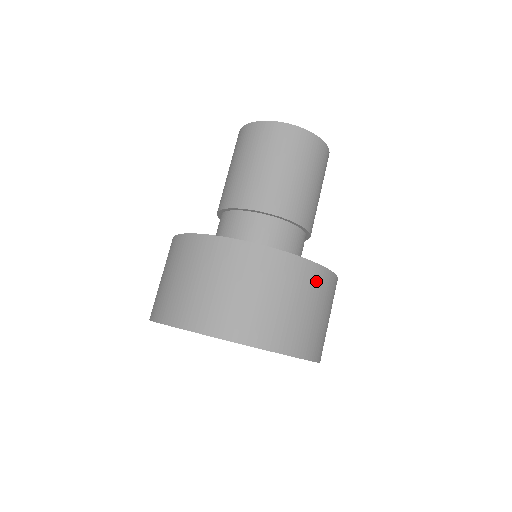
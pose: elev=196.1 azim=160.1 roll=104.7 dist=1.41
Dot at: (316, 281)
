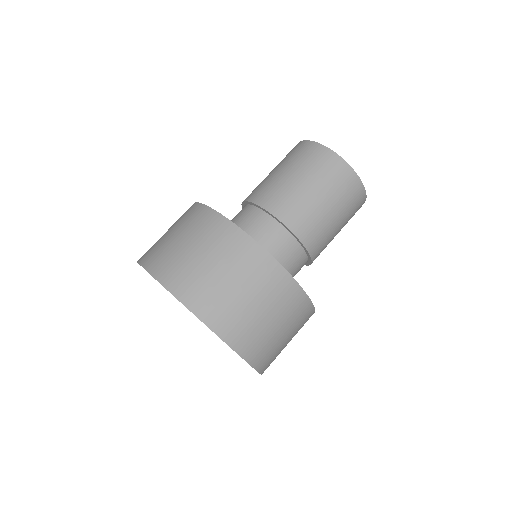
Dot at: (304, 318)
